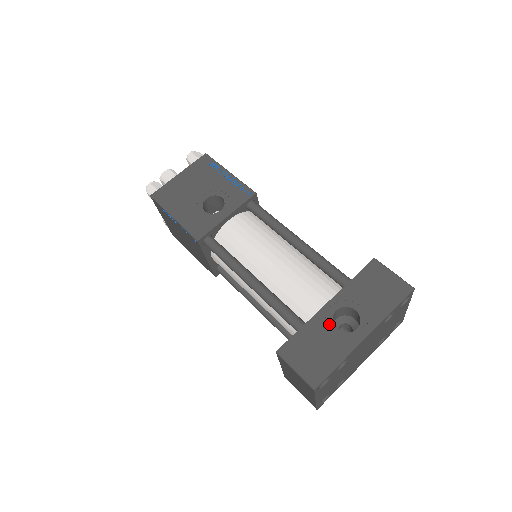
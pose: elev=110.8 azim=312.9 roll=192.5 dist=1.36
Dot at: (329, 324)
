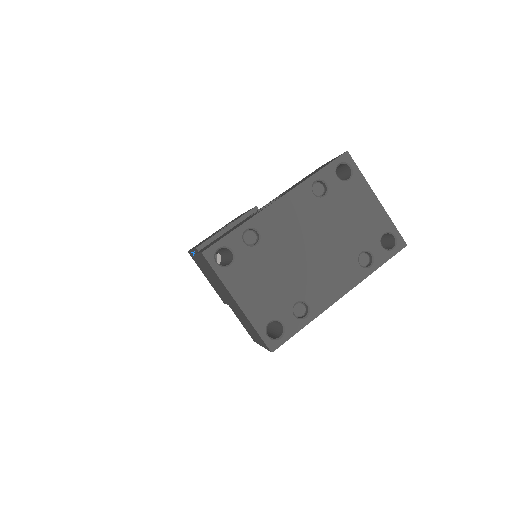
Dot at: occluded
